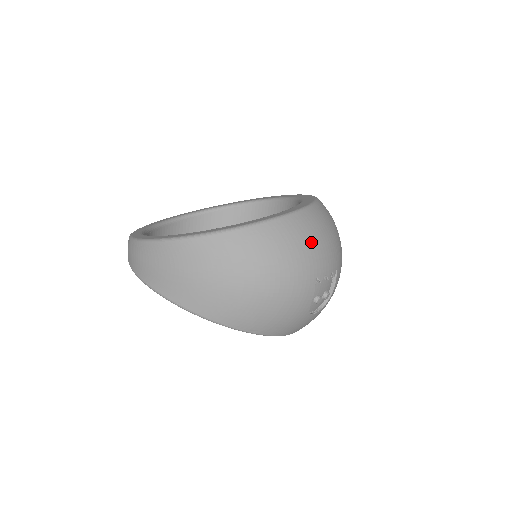
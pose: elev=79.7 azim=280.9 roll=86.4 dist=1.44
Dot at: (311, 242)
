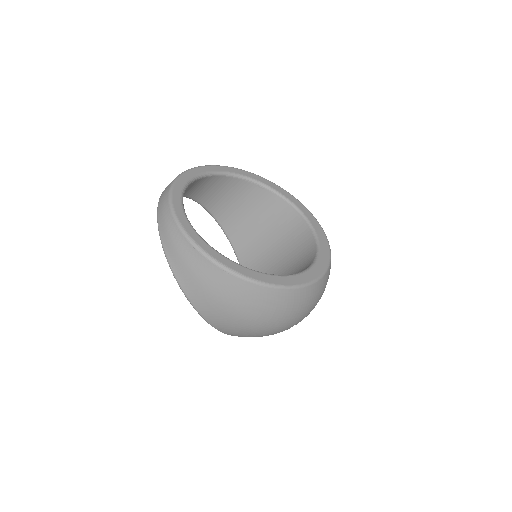
Dot at: (310, 305)
